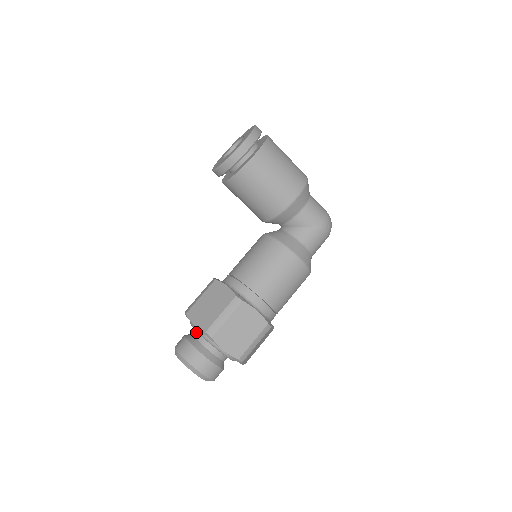
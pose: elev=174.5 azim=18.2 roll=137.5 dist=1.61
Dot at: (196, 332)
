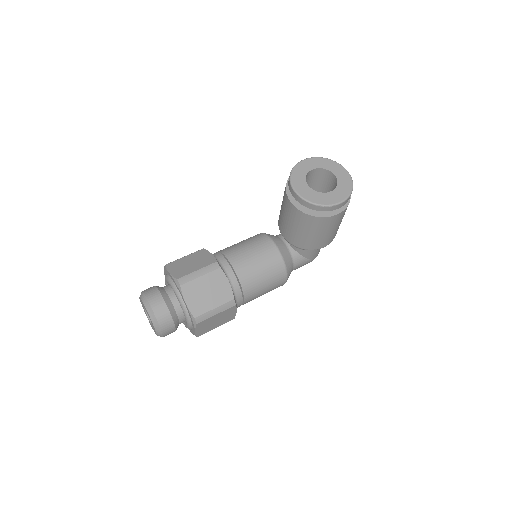
Dot at: (175, 298)
